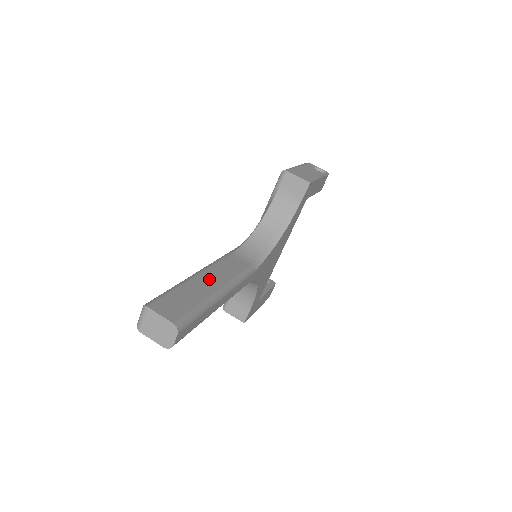
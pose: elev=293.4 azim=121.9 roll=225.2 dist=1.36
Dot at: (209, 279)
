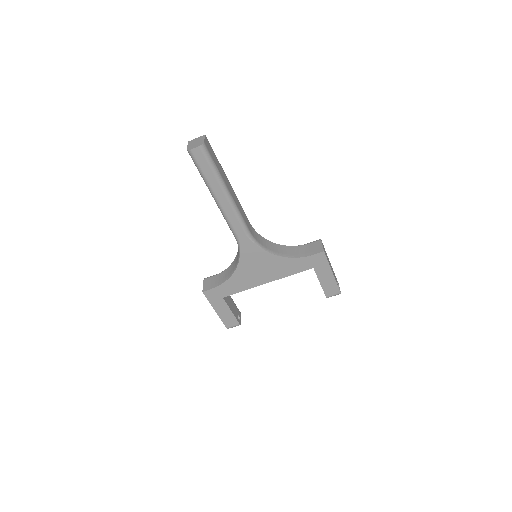
Dot at: (231, 189)
